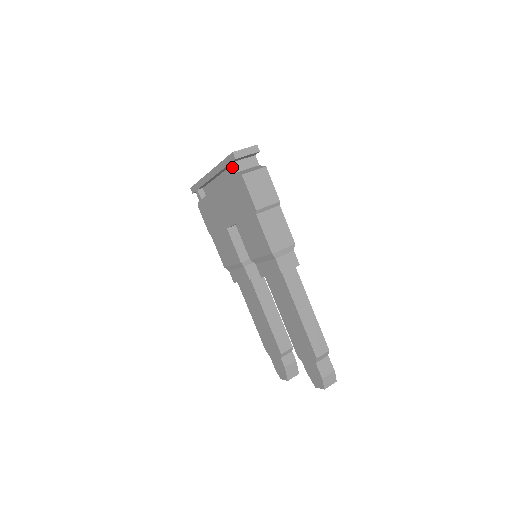
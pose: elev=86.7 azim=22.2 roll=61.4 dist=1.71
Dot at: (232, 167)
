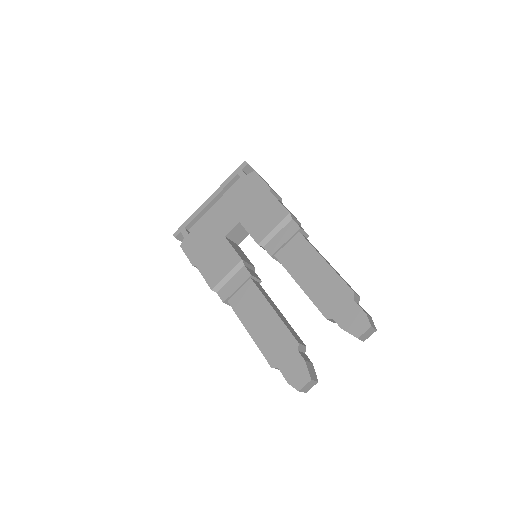
Dot at: (243, 172)
